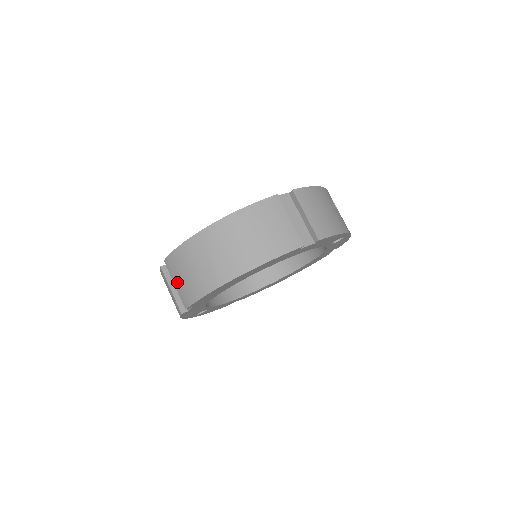
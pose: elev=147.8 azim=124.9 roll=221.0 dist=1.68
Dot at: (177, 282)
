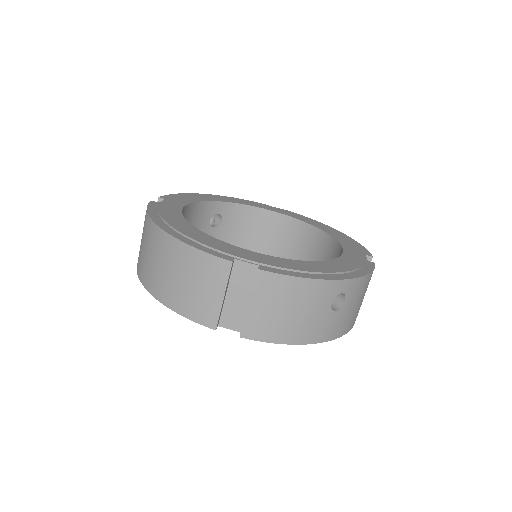
Dot at: occluded
